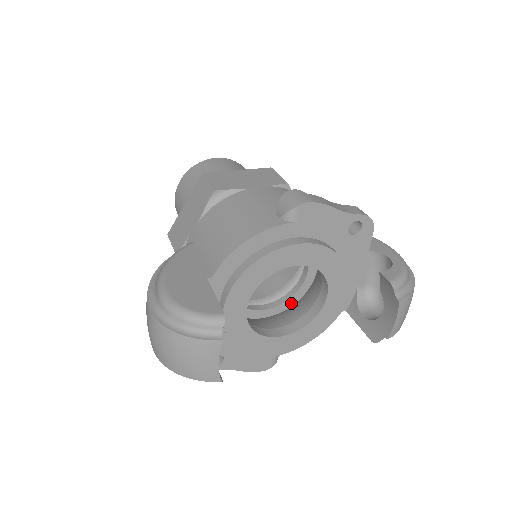
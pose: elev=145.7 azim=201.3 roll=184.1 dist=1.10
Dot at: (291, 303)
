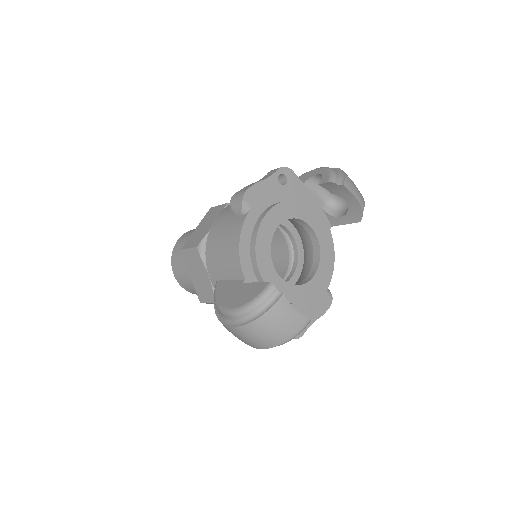
Dot at: (302, 257)
